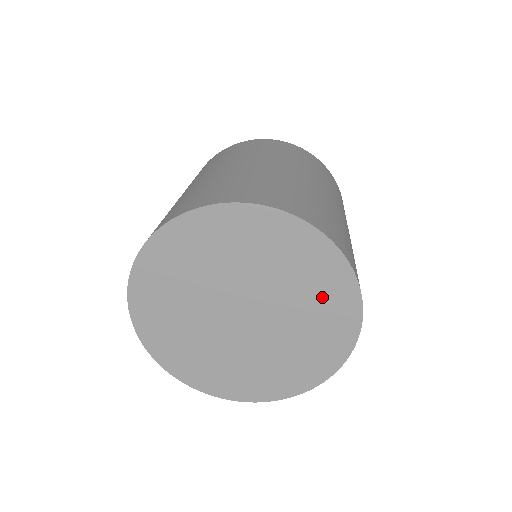
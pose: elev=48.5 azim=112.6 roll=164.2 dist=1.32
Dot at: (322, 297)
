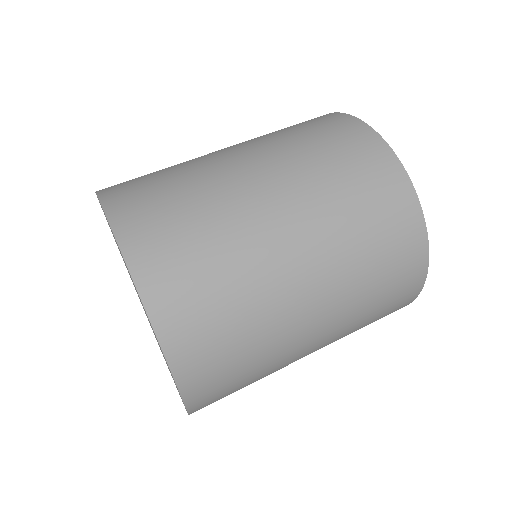
Dot at: occluded
